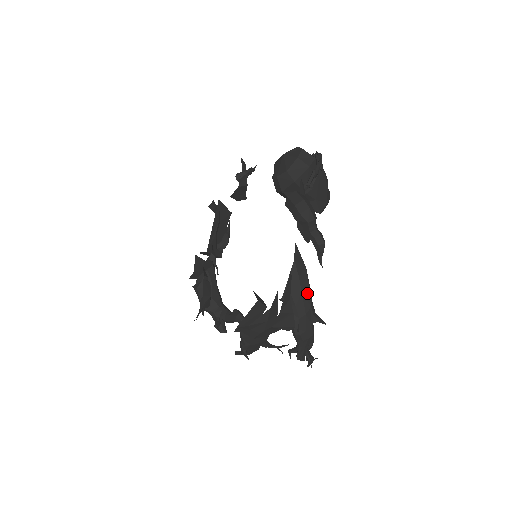
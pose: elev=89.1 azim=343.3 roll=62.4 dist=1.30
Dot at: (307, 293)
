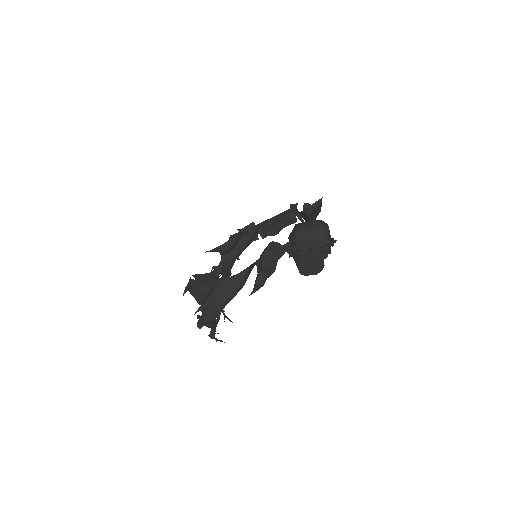
Dot at: (225, 298)
